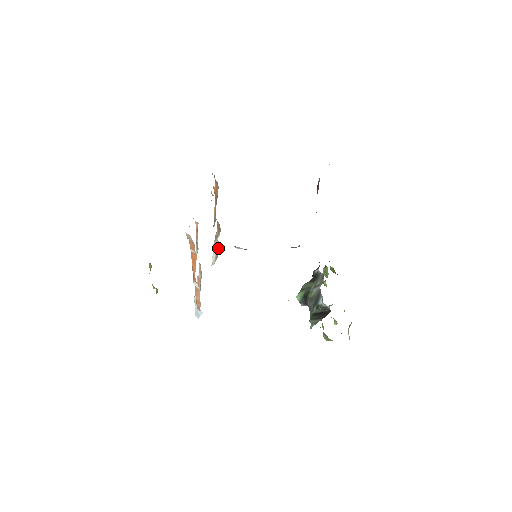
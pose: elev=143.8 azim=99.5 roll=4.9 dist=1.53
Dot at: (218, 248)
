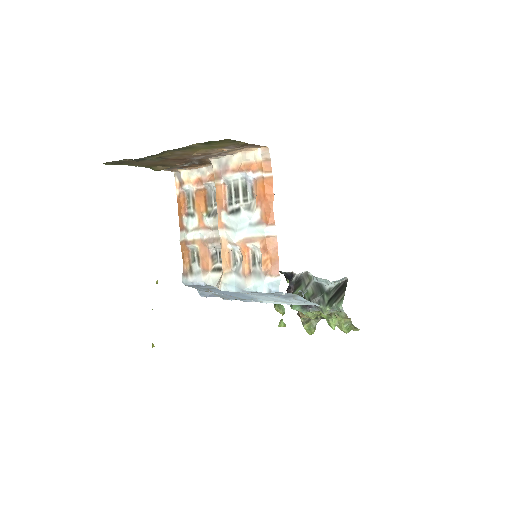
Dot at: occluded
